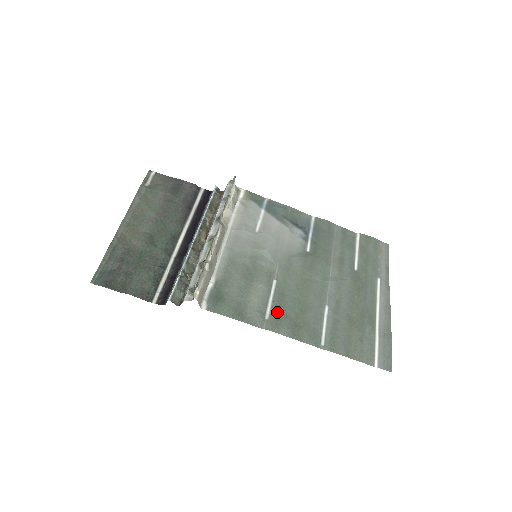
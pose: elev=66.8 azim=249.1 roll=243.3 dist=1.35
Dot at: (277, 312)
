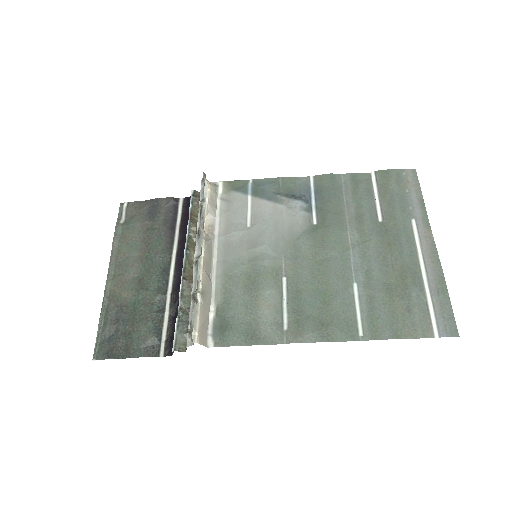
Dot at: (296, 316)
